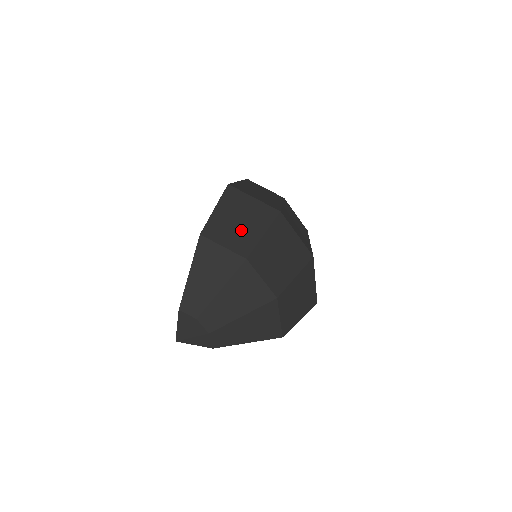
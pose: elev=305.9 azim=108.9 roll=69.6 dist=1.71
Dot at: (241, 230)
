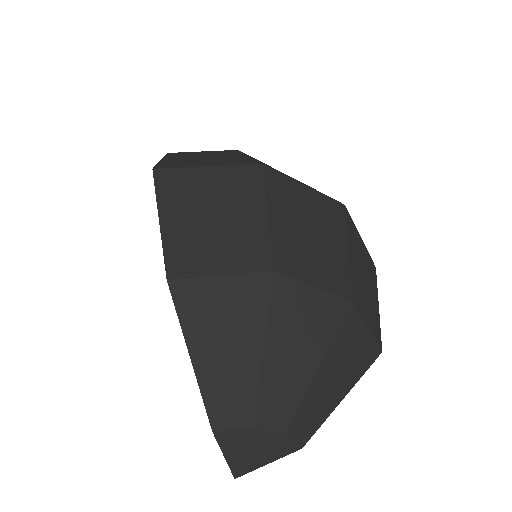
Dot at: (228, 229)
